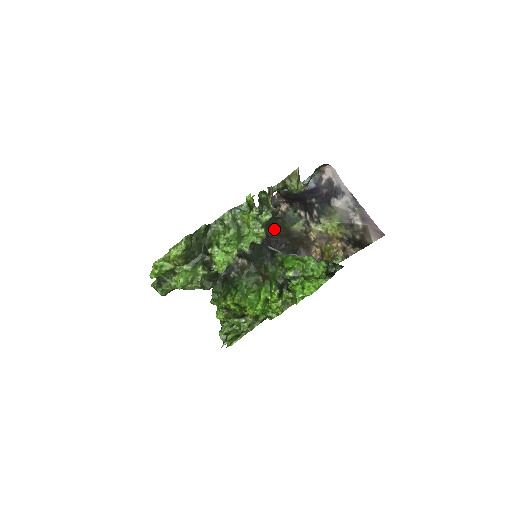
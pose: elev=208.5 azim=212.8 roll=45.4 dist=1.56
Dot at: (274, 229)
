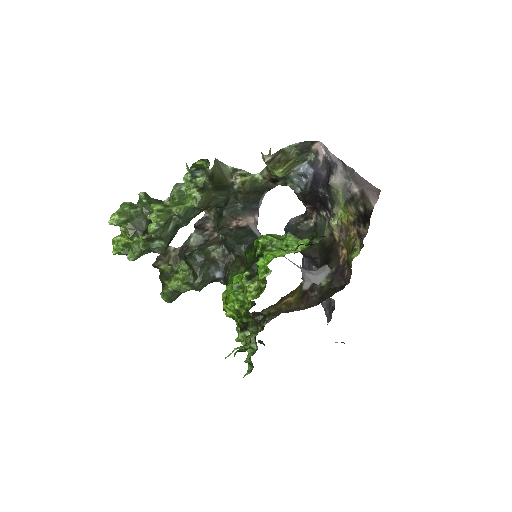
Dot at: (313, 246)
